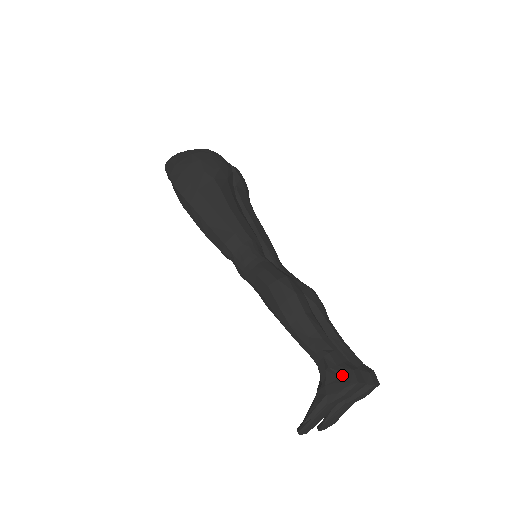
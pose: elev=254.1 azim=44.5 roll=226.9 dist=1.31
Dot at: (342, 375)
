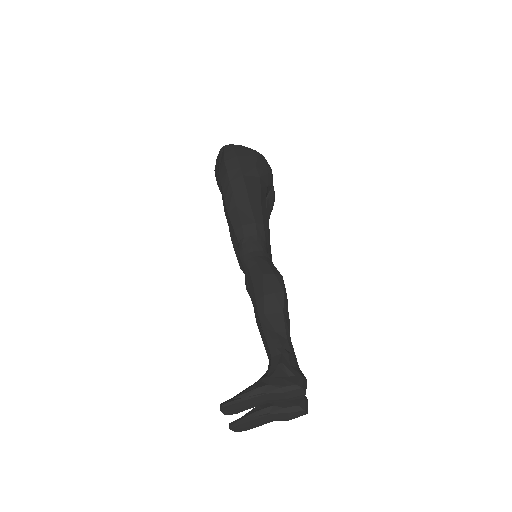
Dot at: (291, 375)
